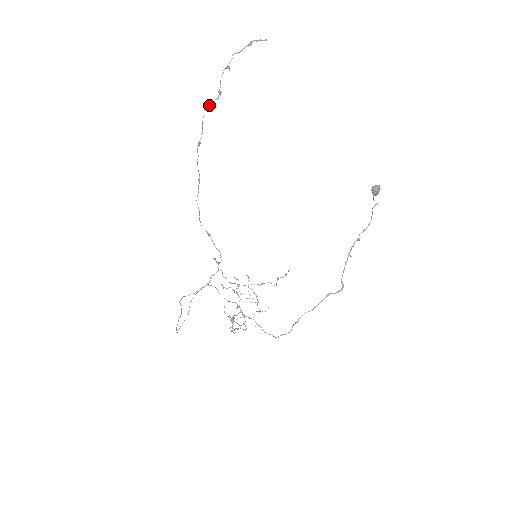
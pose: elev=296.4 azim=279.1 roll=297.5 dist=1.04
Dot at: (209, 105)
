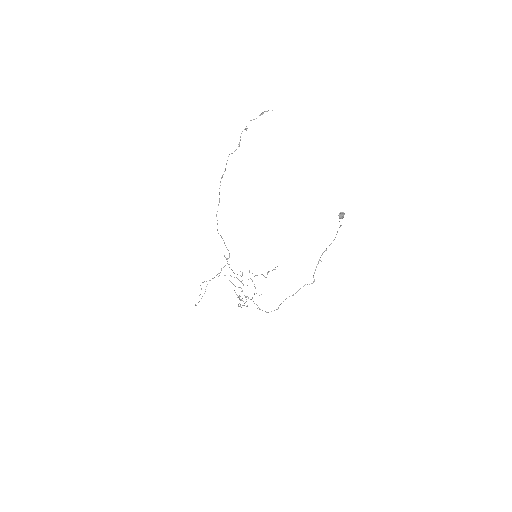
Dot at: (232, 153)
